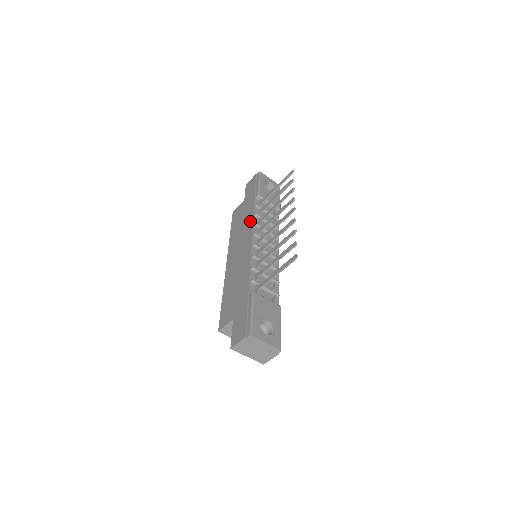
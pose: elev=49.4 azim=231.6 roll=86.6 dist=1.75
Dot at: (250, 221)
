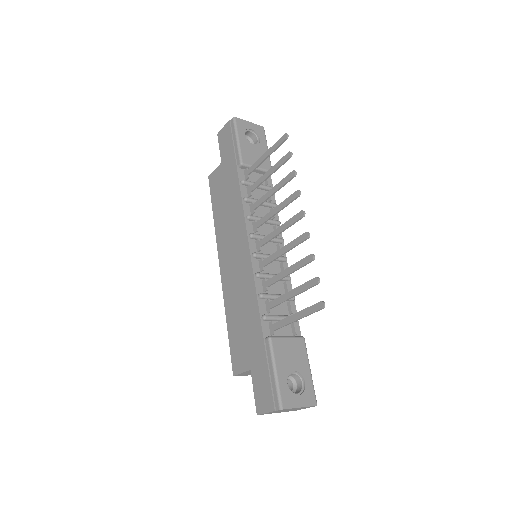
Dot at: (239, 210)
